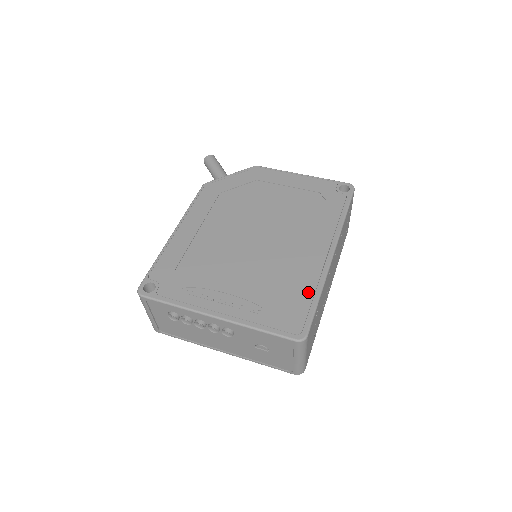
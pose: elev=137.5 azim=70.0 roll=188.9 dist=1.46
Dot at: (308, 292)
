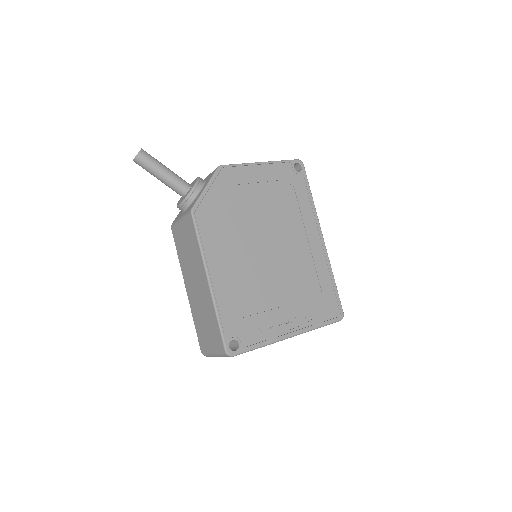
Dot at: (328, 281)
